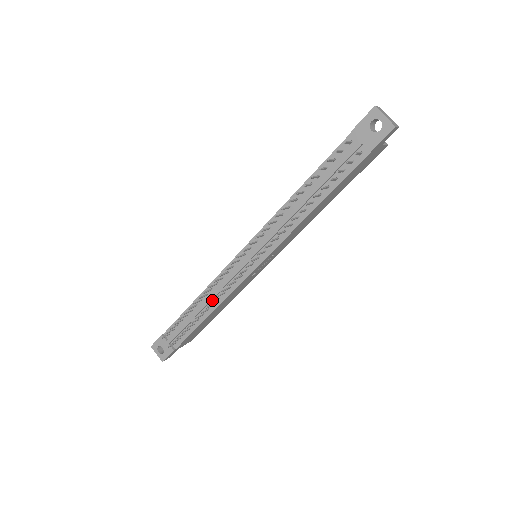
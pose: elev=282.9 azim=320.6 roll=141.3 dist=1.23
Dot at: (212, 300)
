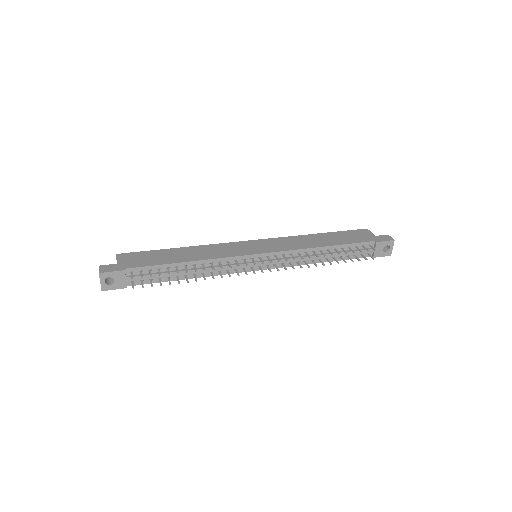
Dot at: occluded
